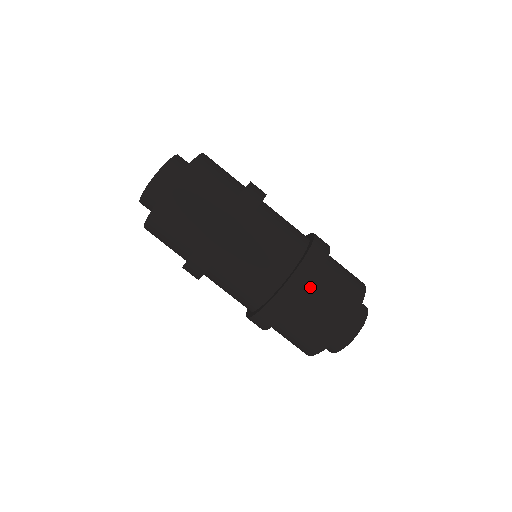
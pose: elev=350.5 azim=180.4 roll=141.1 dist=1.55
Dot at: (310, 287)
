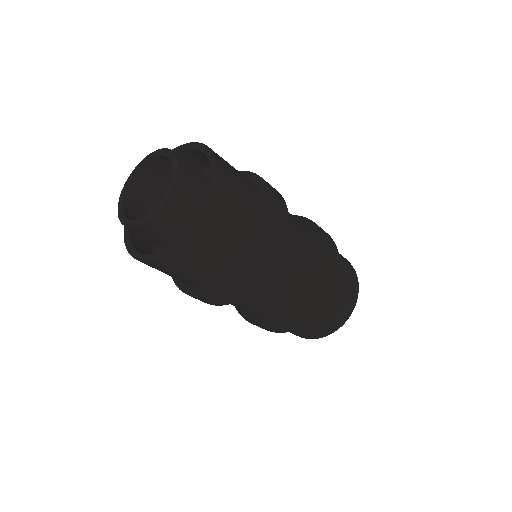
Dot at: occluded
